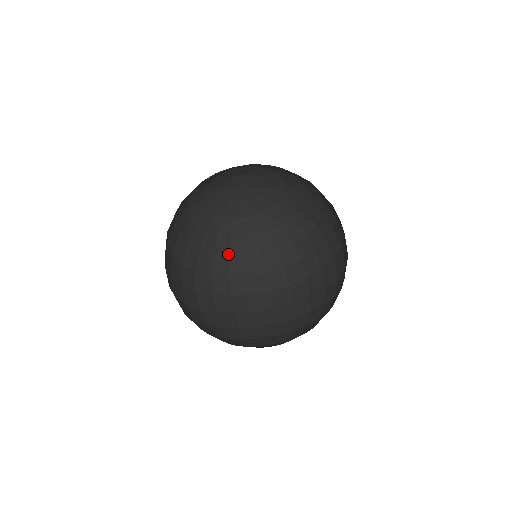
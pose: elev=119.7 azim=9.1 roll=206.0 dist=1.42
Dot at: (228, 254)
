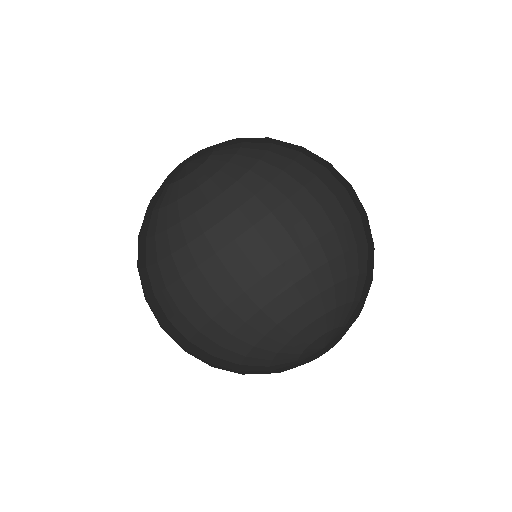
Dot at: (201, 231)
